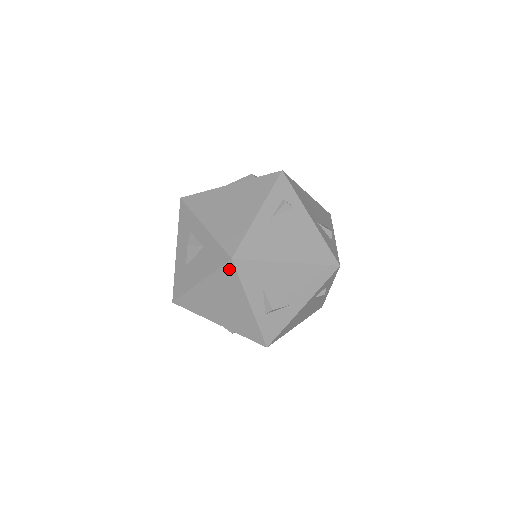
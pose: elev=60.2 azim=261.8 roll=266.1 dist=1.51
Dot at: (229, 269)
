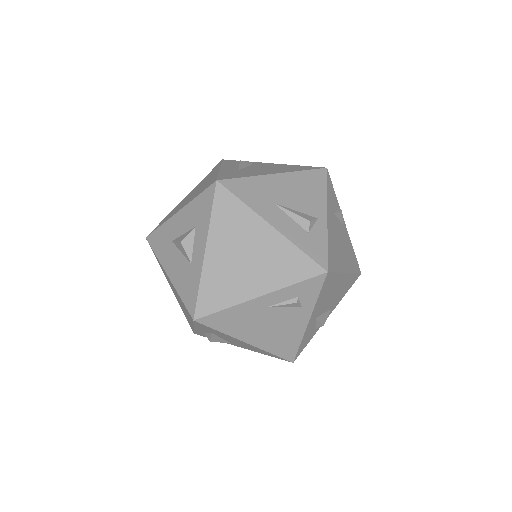
Dot at: (189, 314)
